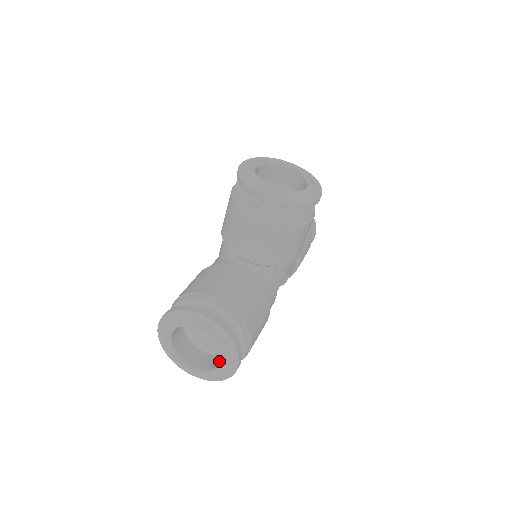
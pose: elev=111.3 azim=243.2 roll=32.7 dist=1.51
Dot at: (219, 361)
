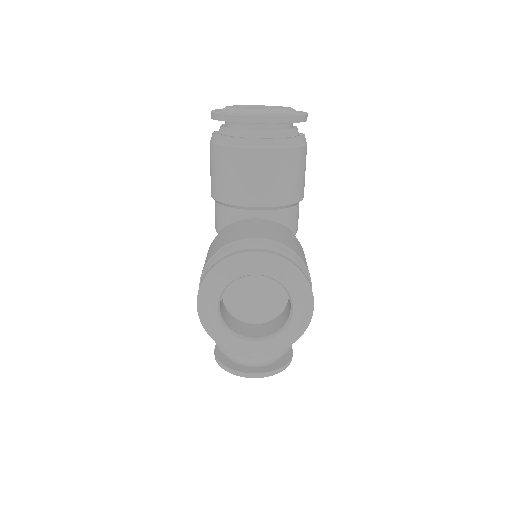
Dot at: occluded
